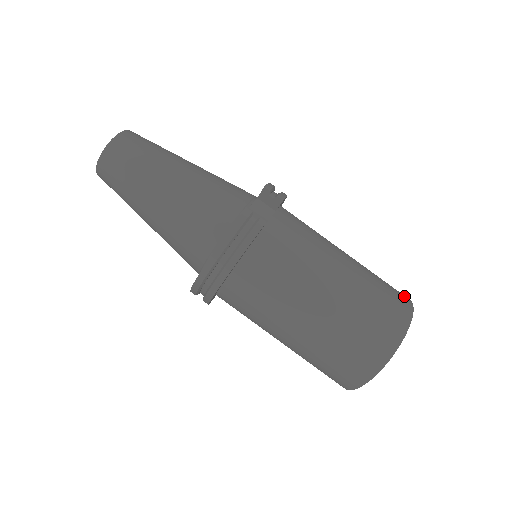
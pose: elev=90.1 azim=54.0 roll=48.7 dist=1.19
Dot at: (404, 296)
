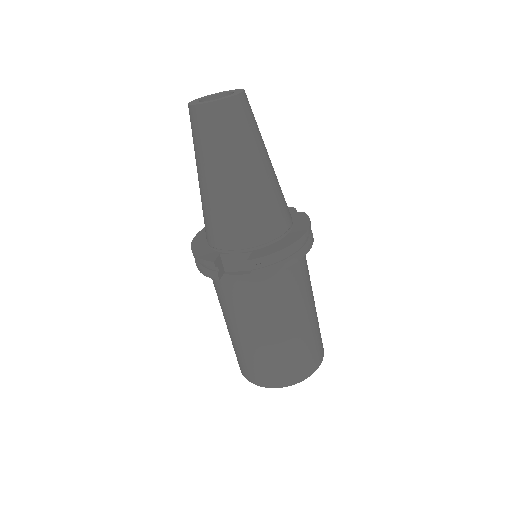
Dot at: (295, 378)
